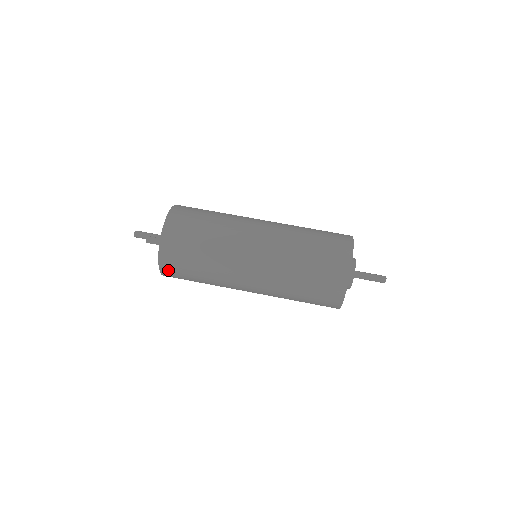
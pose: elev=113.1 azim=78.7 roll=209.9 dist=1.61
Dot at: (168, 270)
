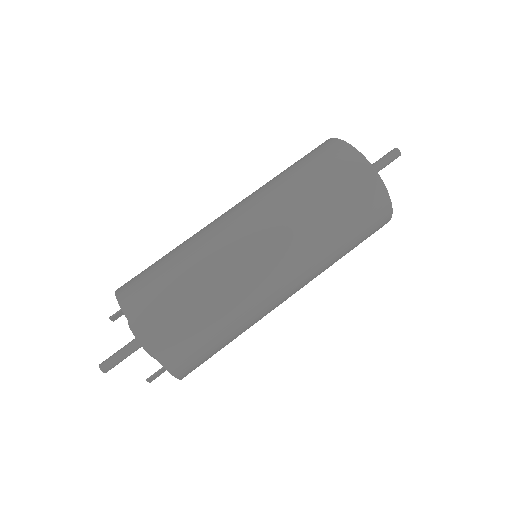
Dot at: occluded
